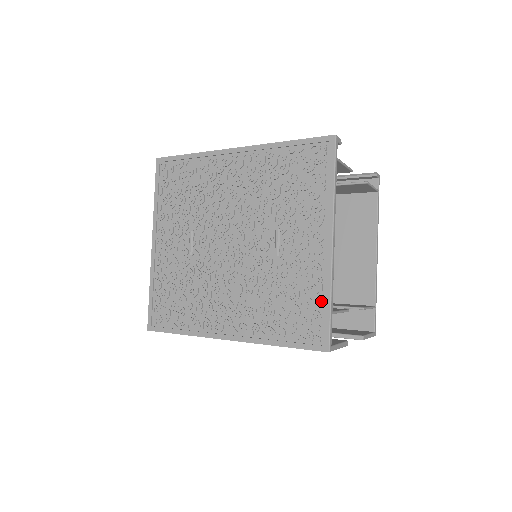
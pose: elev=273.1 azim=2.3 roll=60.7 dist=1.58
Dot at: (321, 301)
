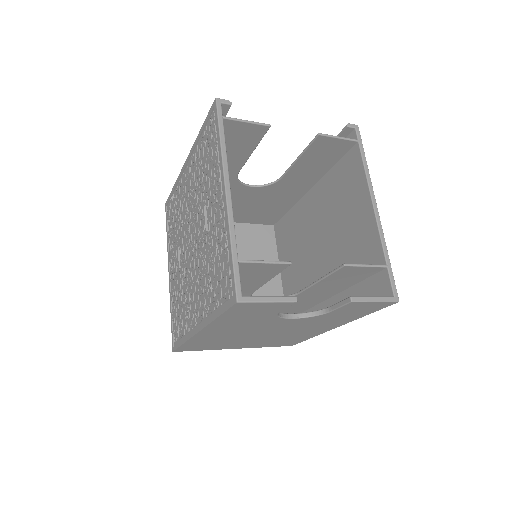
Dot at: (227, 253)
